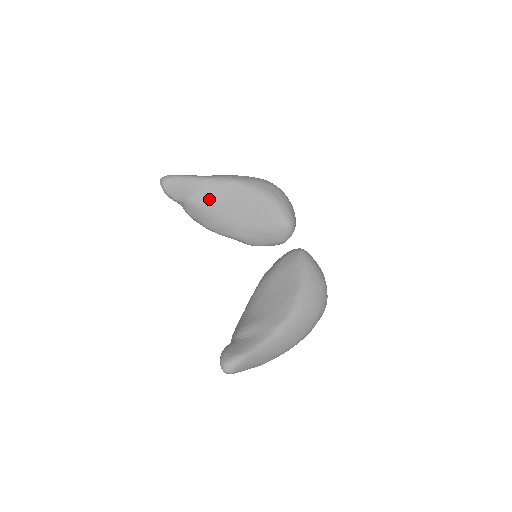
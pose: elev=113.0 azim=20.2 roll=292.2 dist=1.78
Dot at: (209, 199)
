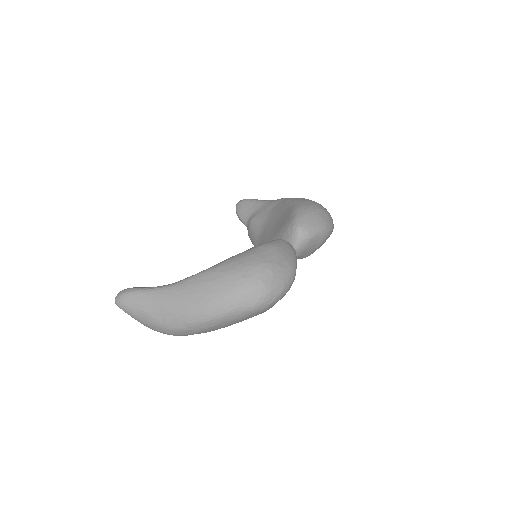
Dot at: (260, 215)
